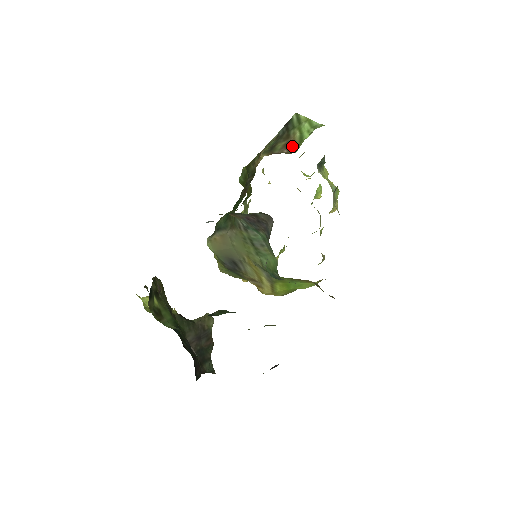
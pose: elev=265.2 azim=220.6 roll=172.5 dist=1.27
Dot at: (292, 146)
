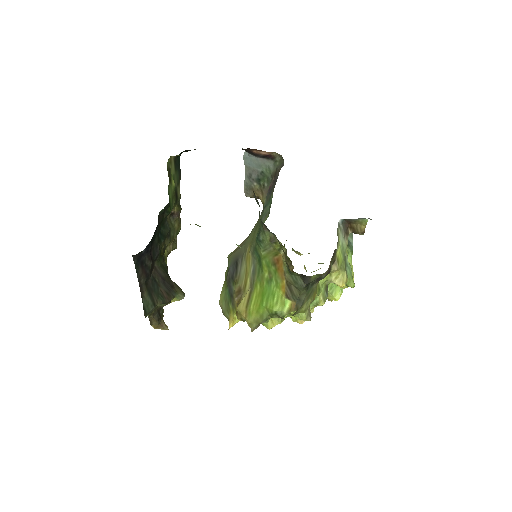
Dot at: occluded
